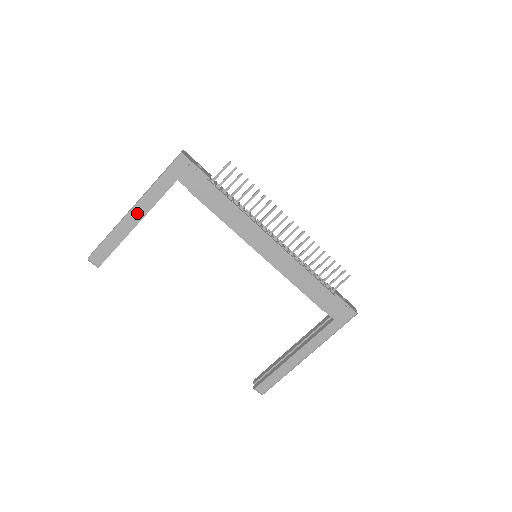
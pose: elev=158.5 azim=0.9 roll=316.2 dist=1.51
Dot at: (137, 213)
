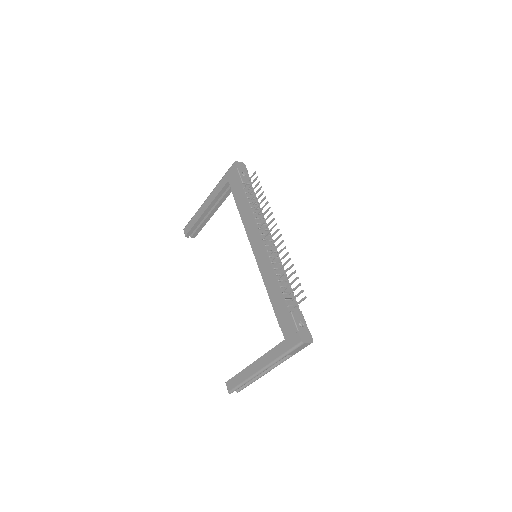
Dot at: (208, 201)
